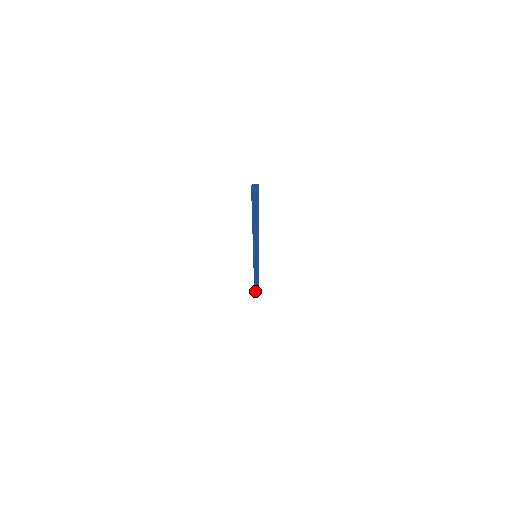
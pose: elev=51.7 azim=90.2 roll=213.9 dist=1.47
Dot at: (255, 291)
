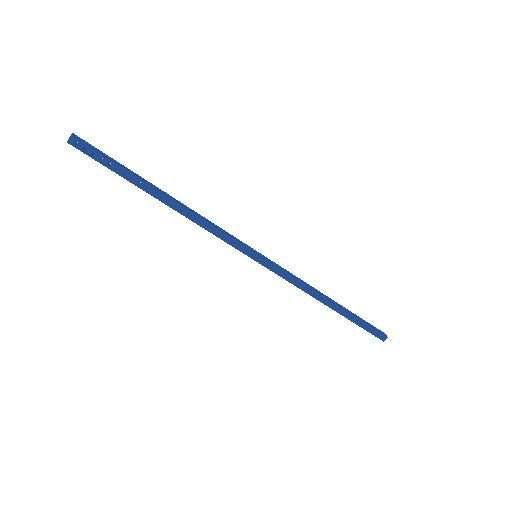
Dot at: (378, 337)
